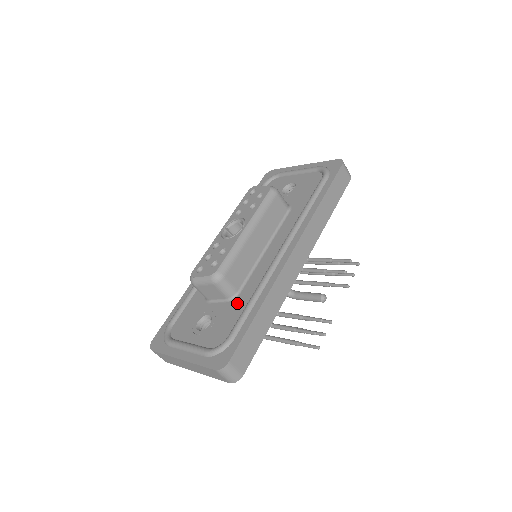
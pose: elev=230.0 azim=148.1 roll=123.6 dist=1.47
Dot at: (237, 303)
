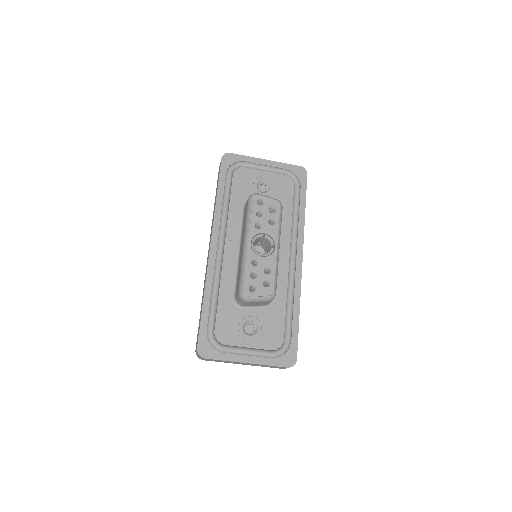
Dot at: (275, 309)
